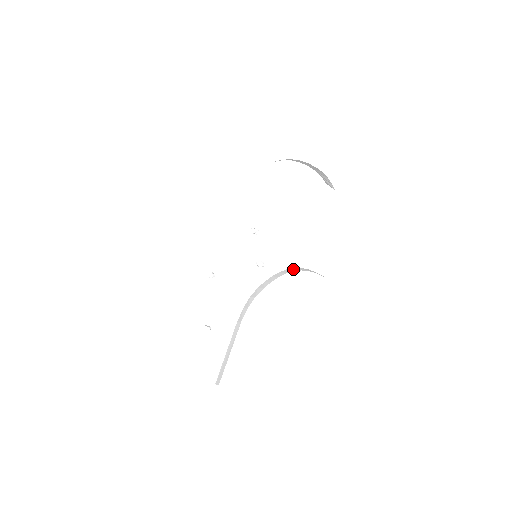
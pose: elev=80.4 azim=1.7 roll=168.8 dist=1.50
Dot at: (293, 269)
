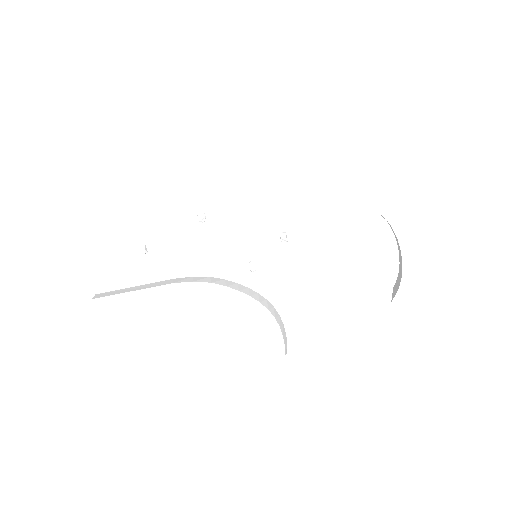
Dot at: (271, 307)
